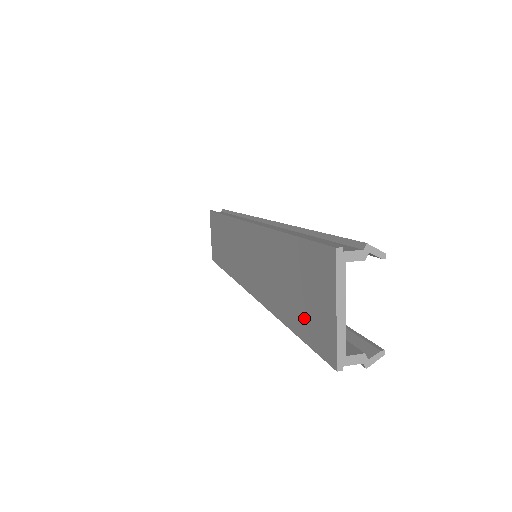
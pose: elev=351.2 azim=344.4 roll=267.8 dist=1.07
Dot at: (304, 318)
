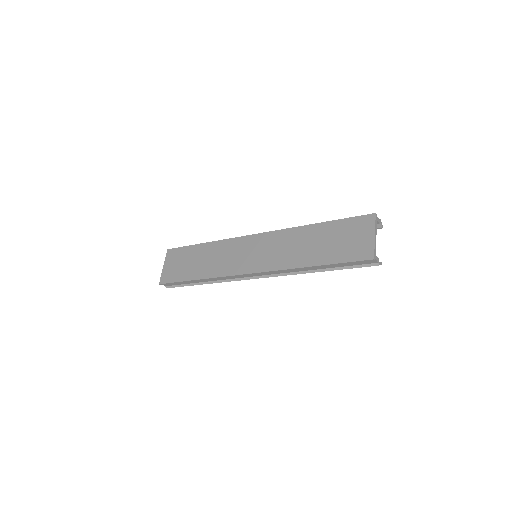
Dot at: (341, 252)
